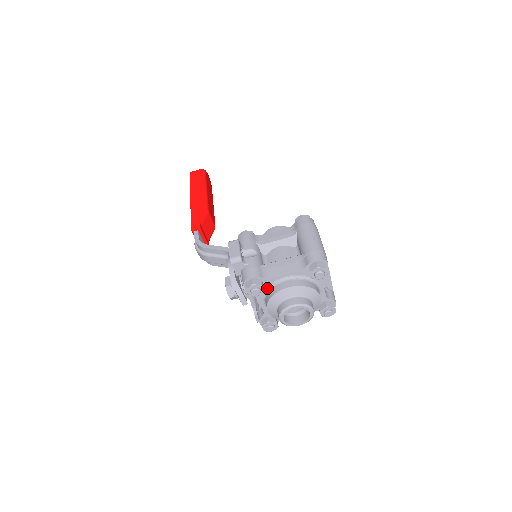
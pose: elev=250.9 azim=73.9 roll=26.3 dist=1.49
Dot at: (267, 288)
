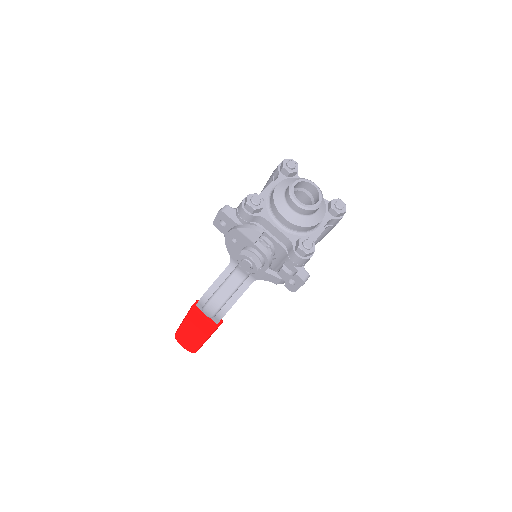
Dot at: (267, 207)
